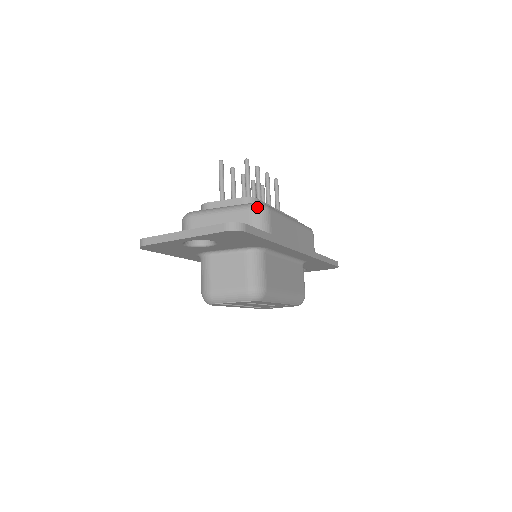
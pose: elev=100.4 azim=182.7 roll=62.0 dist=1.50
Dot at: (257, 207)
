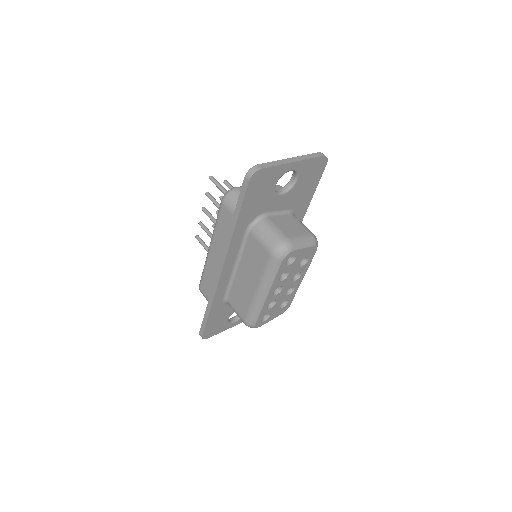
Dot at: (281, 186)
